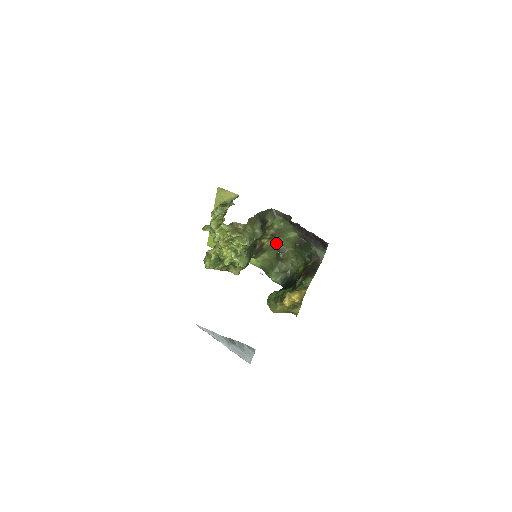
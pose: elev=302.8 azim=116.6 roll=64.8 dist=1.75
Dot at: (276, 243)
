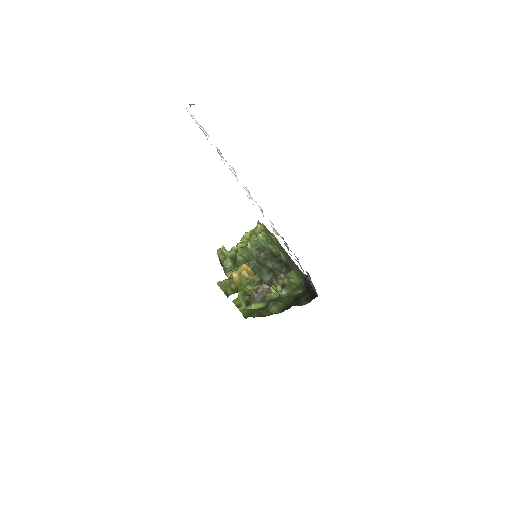
Dot at: (279, 298)
